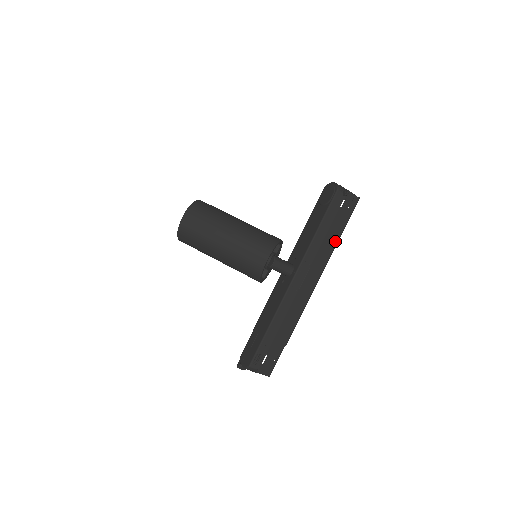
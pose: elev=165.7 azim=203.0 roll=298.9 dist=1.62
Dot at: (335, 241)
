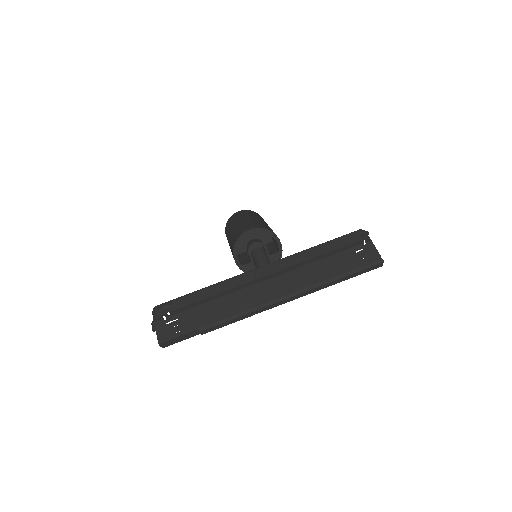
Dot at: (327, 277)
